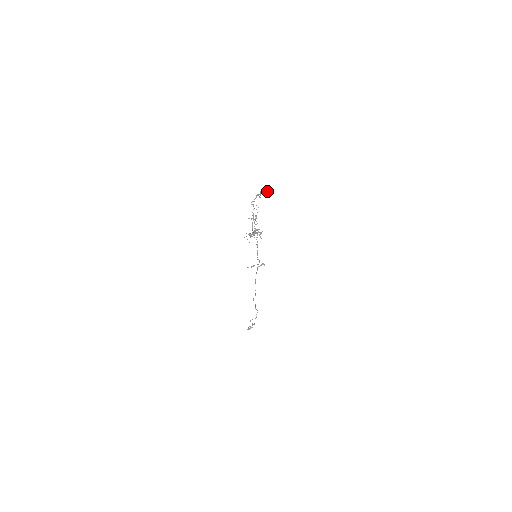
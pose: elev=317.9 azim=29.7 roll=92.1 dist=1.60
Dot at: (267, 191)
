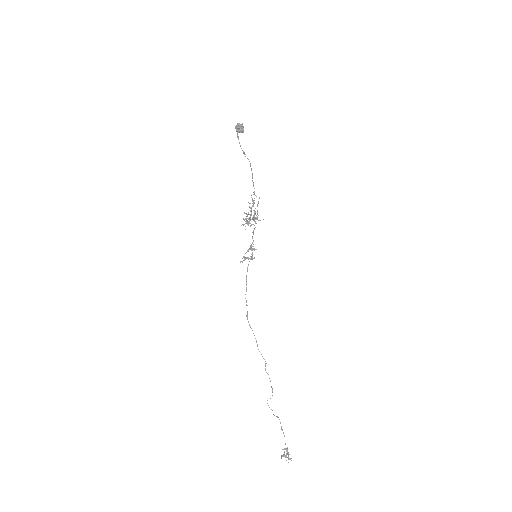
Dot at: (239, 125)
